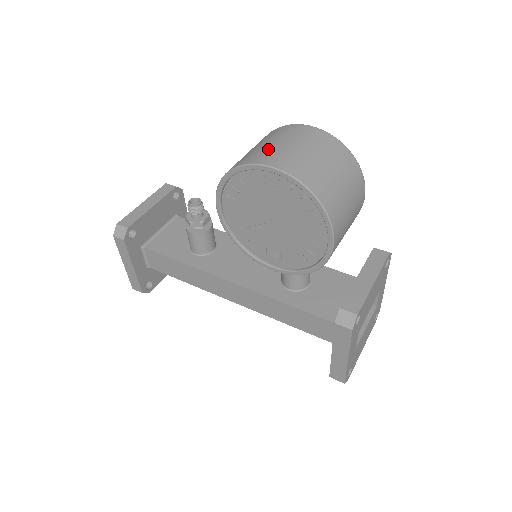
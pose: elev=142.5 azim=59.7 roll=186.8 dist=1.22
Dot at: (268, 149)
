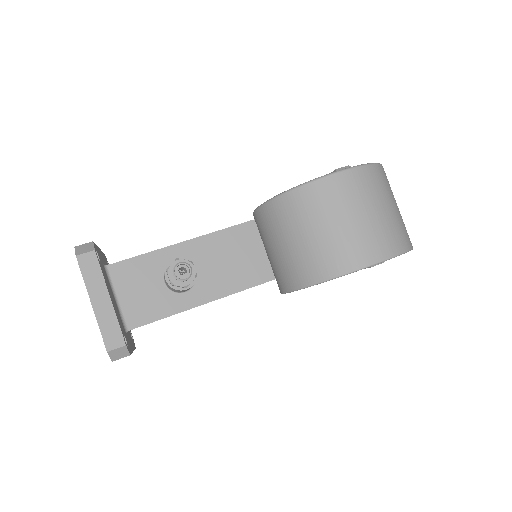
Dot at: (348, 238)
